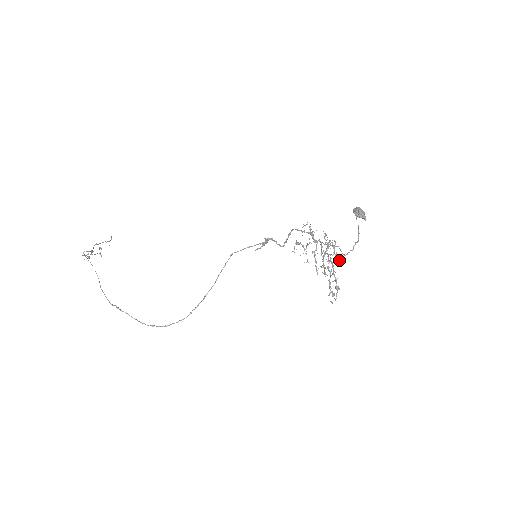
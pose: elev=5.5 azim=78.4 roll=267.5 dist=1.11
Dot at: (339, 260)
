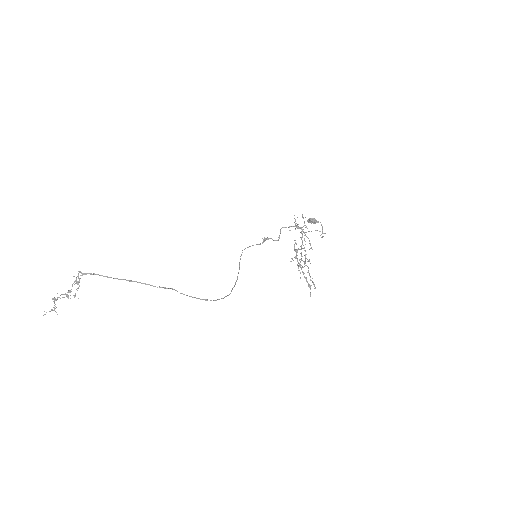
Dot at: occluded
